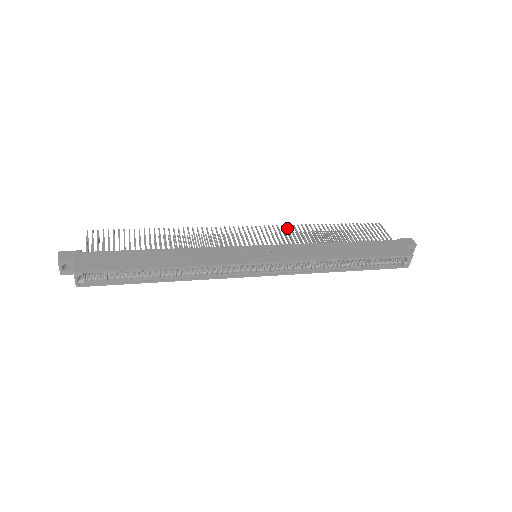
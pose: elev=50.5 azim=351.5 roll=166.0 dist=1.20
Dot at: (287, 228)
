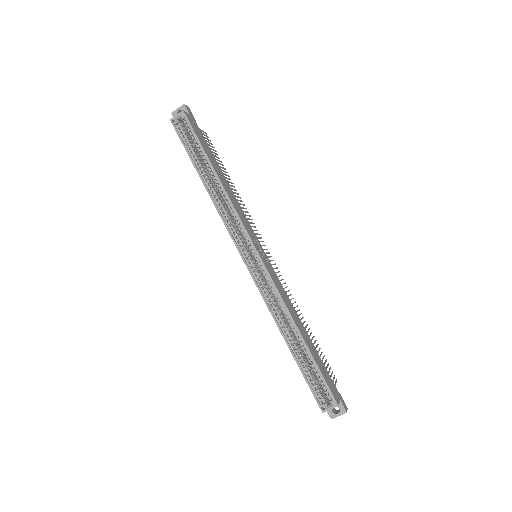
Dot at: occluded
